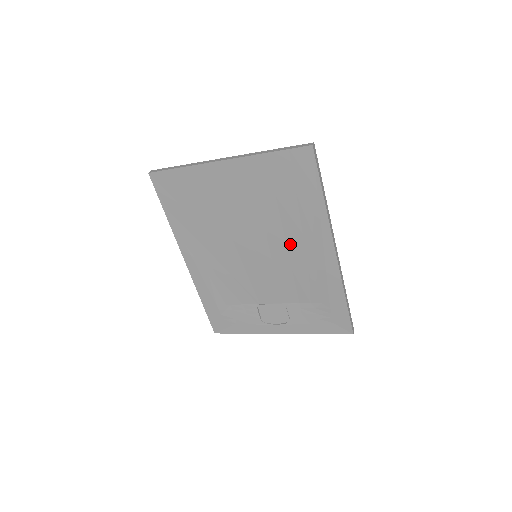
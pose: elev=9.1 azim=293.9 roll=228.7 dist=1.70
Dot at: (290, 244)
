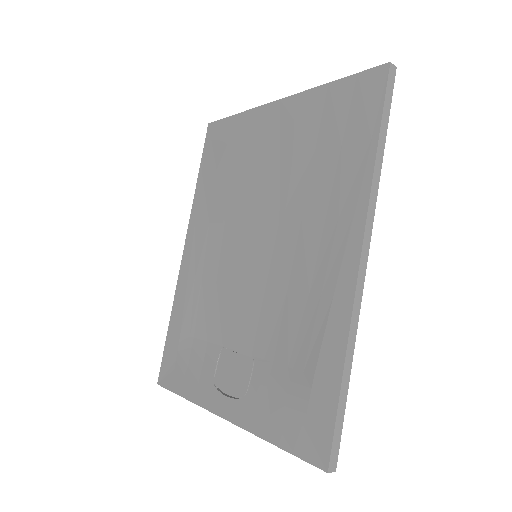
Dot at: (303, 237)
